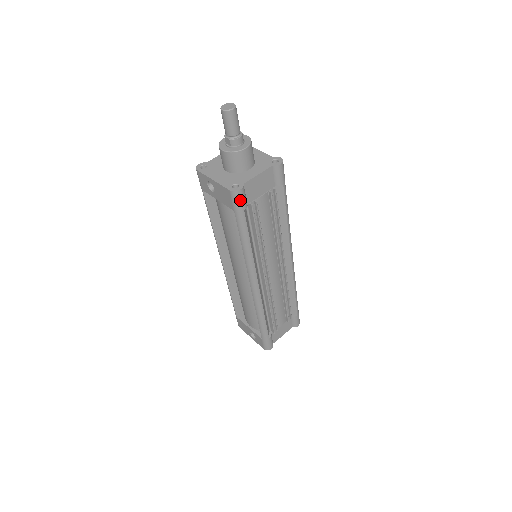
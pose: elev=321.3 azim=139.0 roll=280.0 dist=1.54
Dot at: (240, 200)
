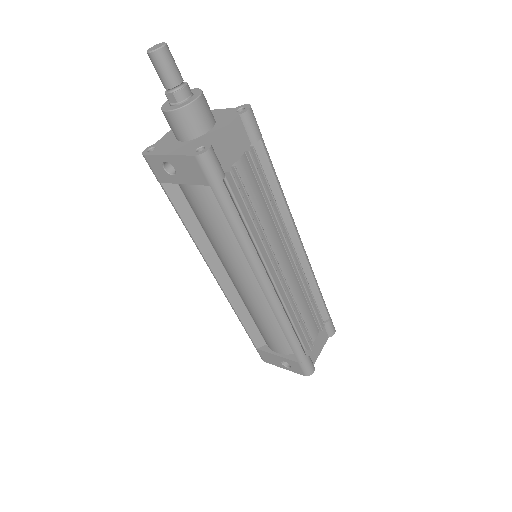
Dot at: (213, 166)
